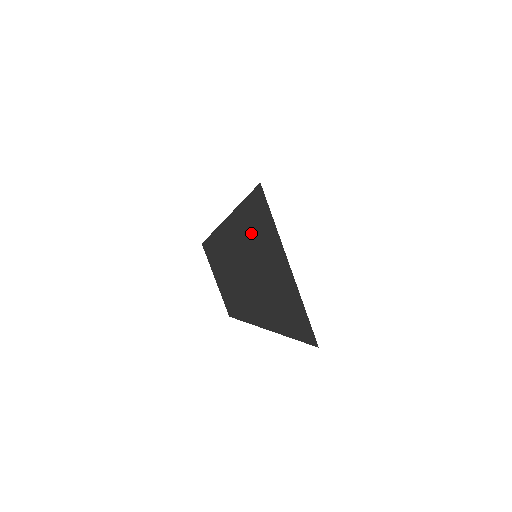
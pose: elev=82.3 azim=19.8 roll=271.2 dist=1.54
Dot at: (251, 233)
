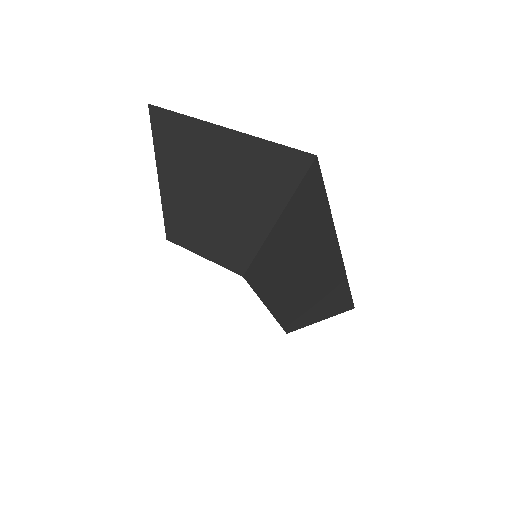
Dot at: (179, 156)
